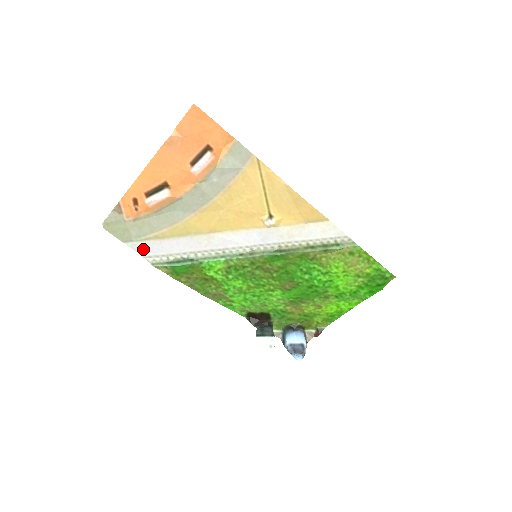
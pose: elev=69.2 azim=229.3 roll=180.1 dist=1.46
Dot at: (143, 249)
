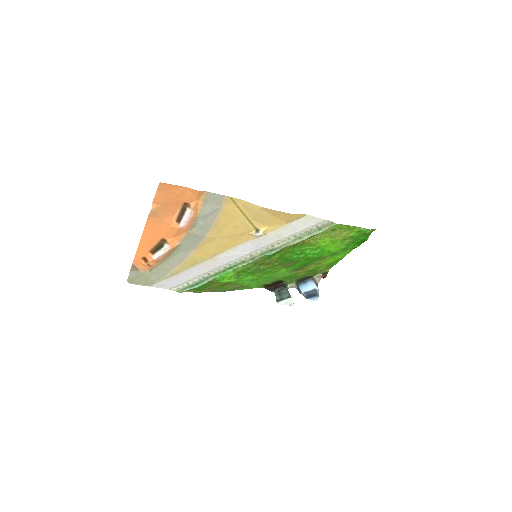
Dot at: (166, 285)
